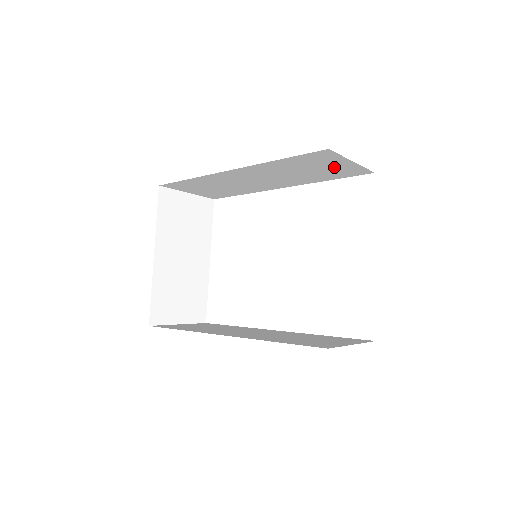
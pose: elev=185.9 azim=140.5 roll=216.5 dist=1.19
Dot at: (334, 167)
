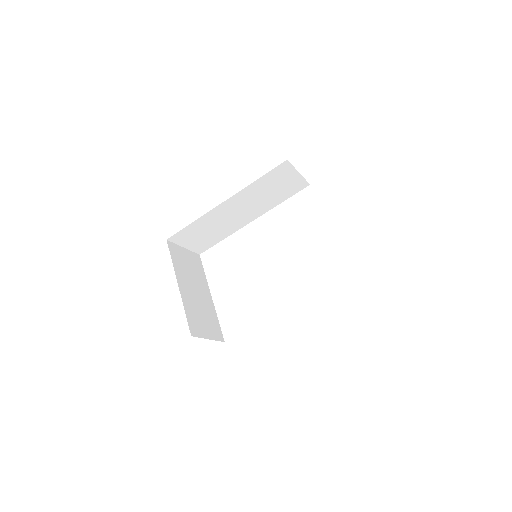
Dot at: (287, 183)
